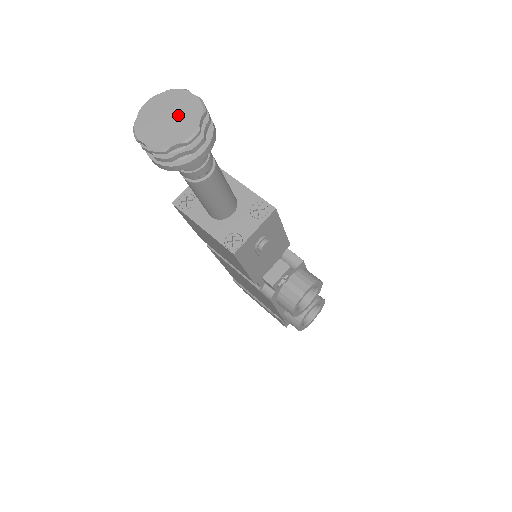
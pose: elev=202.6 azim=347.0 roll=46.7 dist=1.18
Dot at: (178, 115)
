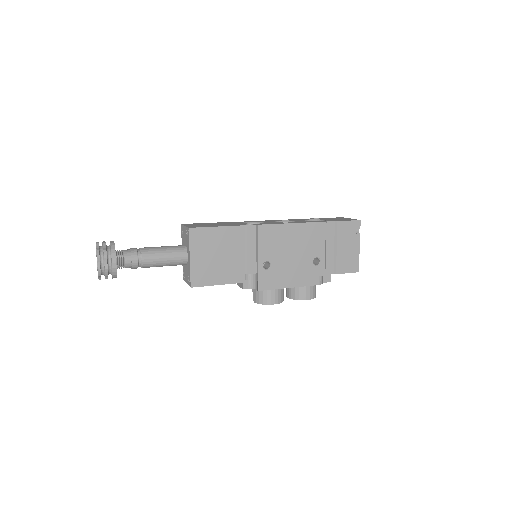
Dot at: occluded
